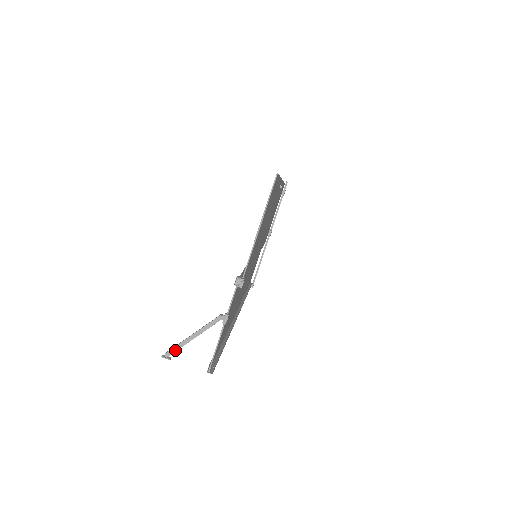
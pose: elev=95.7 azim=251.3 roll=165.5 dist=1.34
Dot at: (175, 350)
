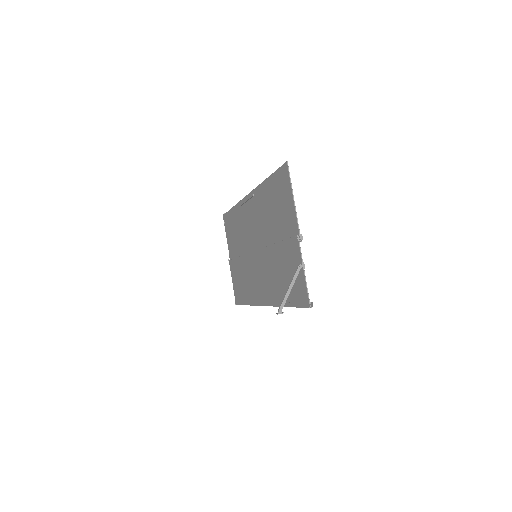
Dot at: (284, 304)
